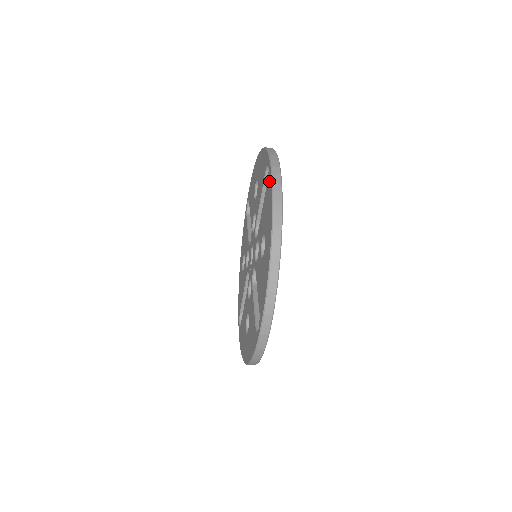
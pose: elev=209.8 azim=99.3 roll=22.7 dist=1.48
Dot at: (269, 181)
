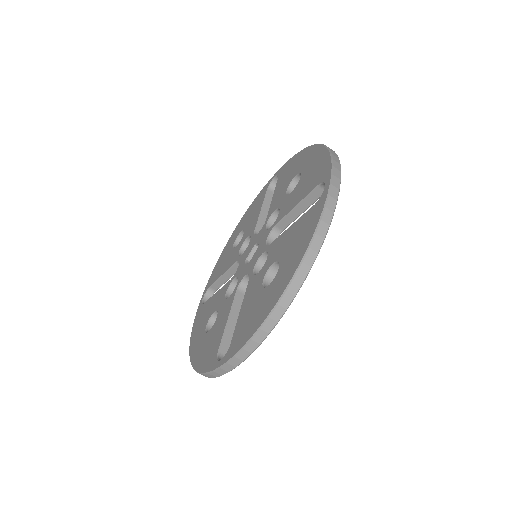
Dot at: (317, 210)
